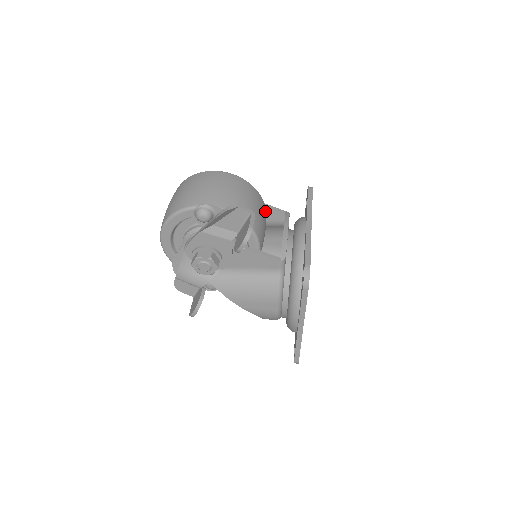
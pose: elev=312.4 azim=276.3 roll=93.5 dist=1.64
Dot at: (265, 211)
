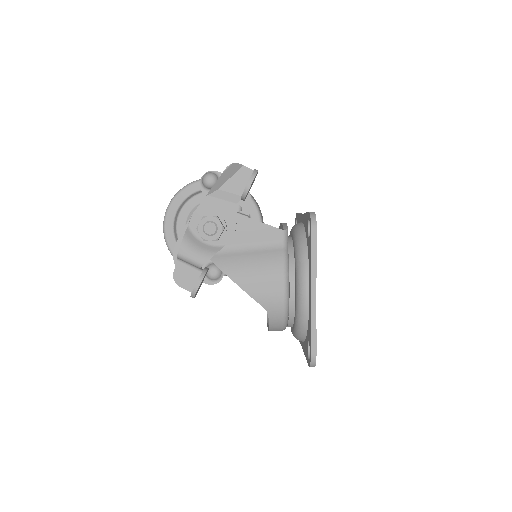
Dot at: occluded
